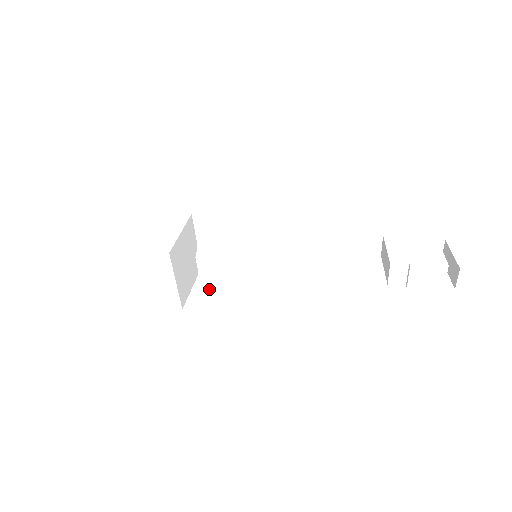
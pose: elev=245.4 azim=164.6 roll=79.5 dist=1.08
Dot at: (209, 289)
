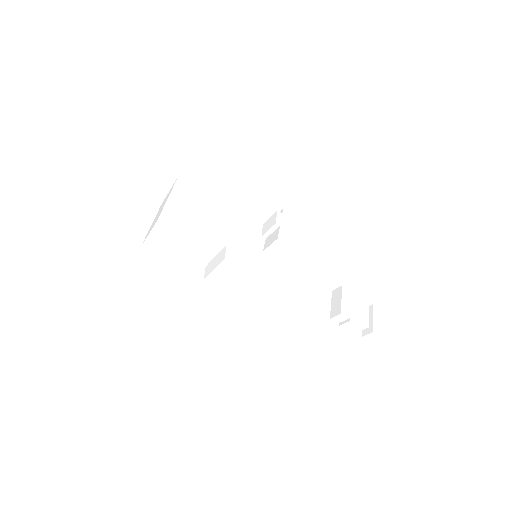
Dot at: (218, 273)
